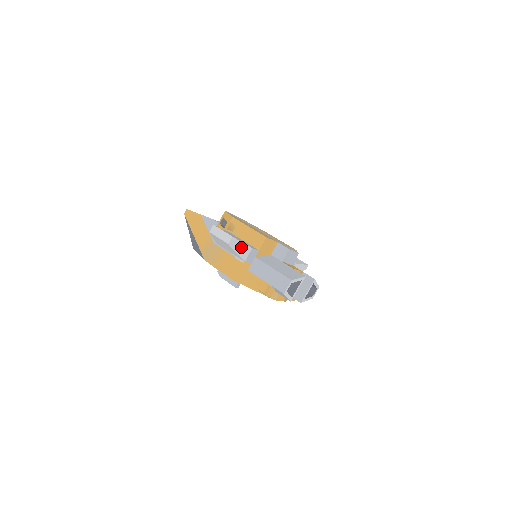
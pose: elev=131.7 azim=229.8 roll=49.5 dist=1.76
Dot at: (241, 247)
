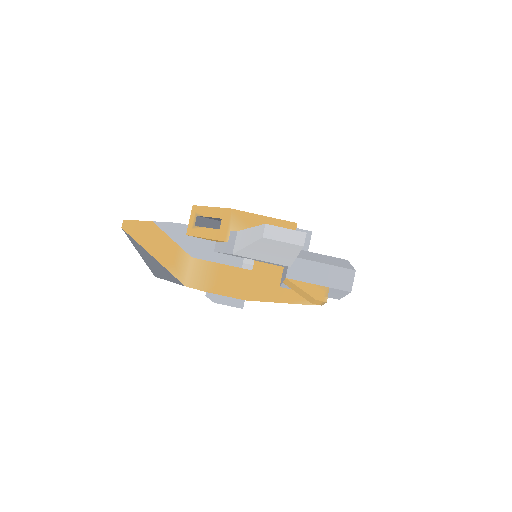
Dot at: occluded
